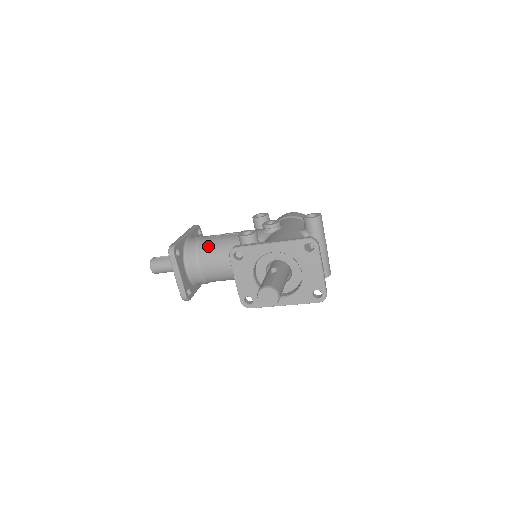
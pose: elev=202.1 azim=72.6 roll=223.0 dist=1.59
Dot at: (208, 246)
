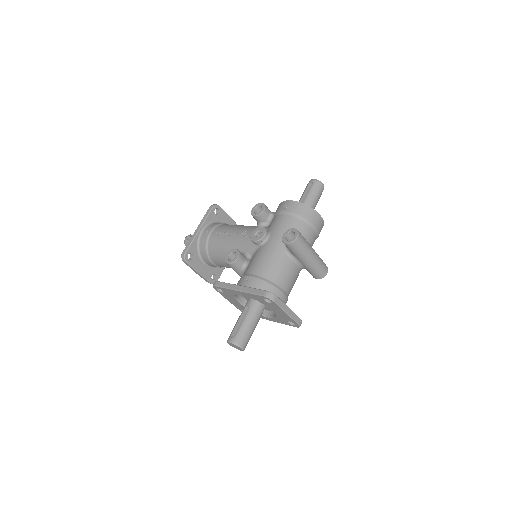
Dot at: (214, 248)
